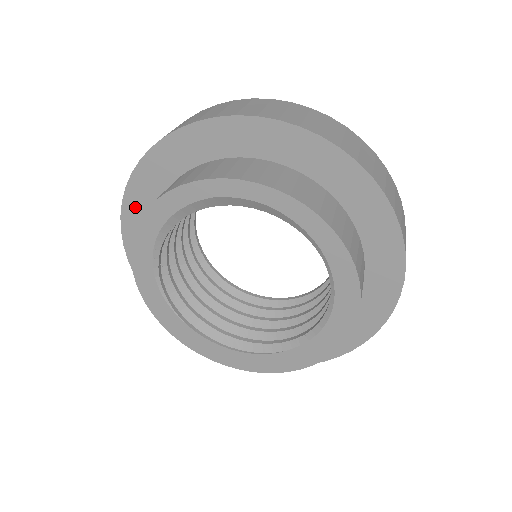
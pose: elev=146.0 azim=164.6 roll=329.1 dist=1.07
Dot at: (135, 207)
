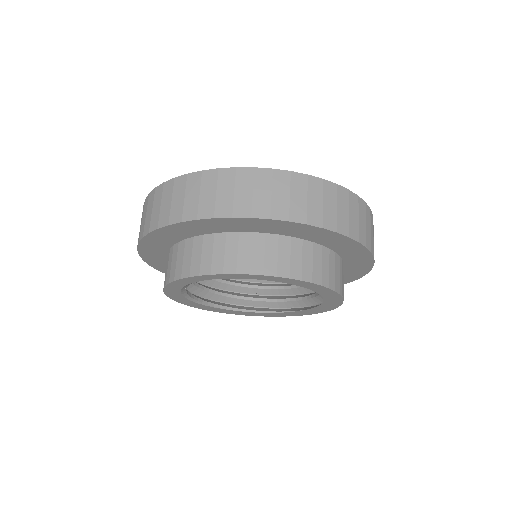
Dot at: (151, 257)
